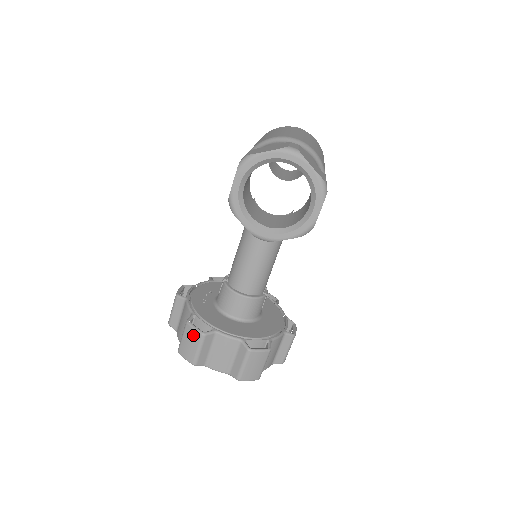
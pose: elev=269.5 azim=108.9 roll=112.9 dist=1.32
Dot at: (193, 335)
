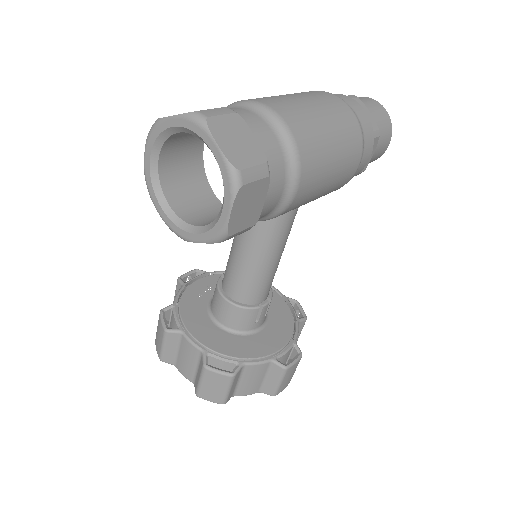
Dot at: (160, 327)
